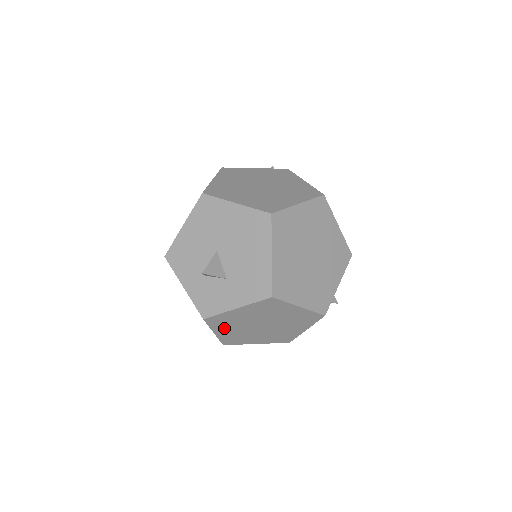
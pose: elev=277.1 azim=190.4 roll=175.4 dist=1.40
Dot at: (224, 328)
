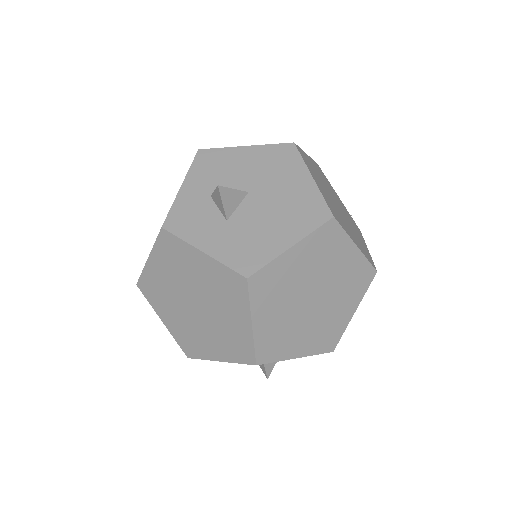
Dot at: (163, 263)
